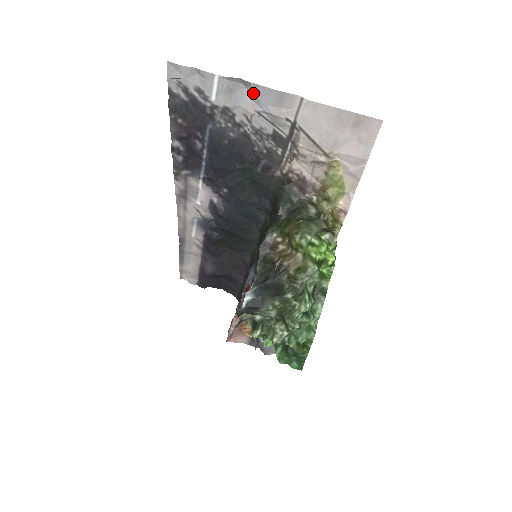
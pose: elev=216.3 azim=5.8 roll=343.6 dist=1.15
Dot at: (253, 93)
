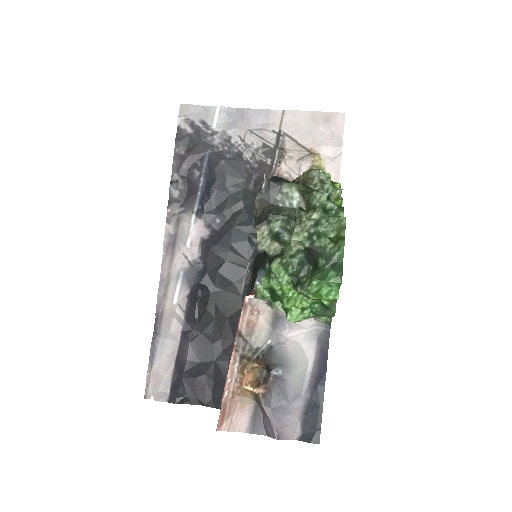
Dot at: (246, 117)
